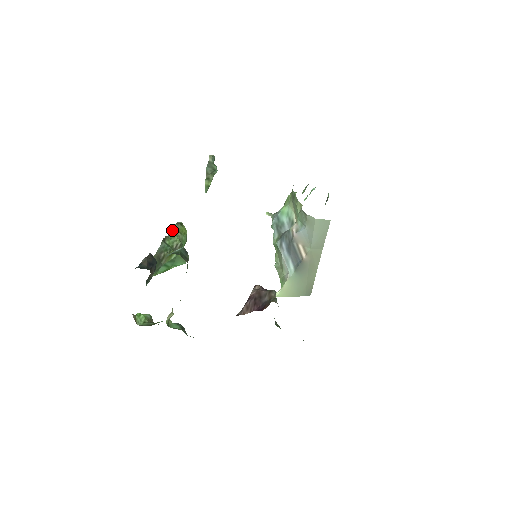
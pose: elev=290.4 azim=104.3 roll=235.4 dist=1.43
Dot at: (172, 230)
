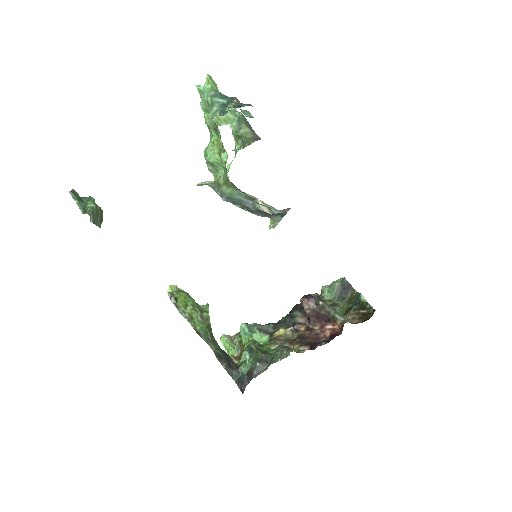
Dot at: (185, 317)
